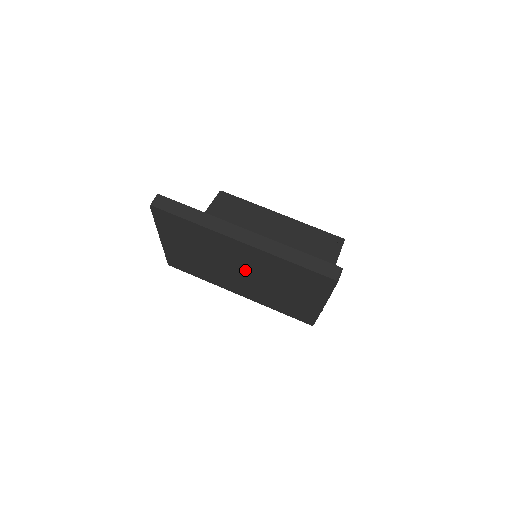
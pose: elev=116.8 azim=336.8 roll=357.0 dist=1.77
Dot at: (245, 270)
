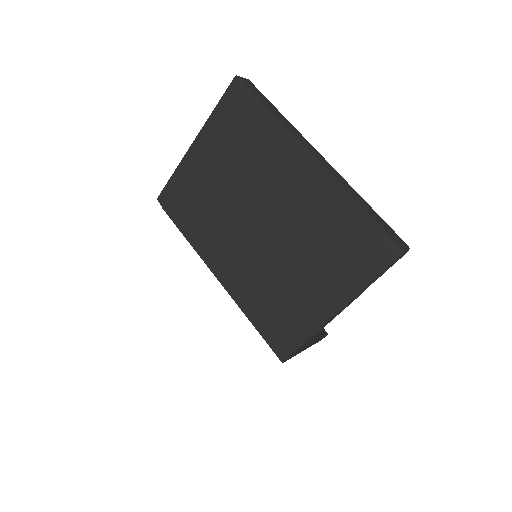
Dot at: (272, 218)
